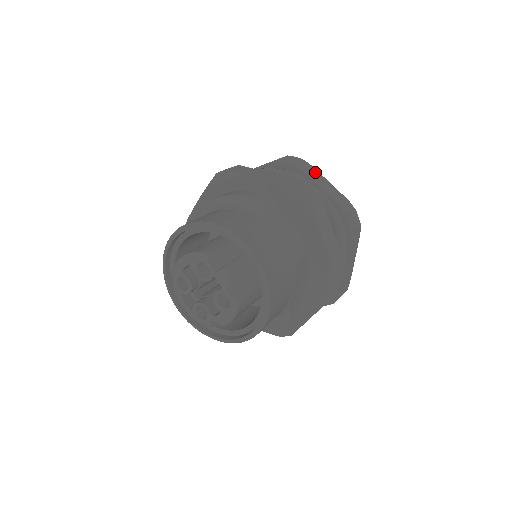
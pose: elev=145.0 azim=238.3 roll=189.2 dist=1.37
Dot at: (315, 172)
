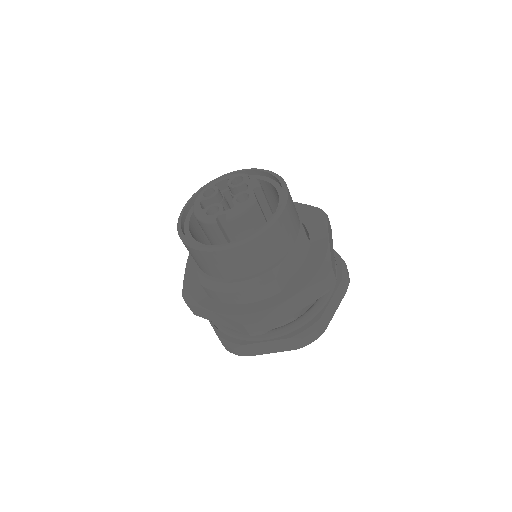
Dot at: occluded
